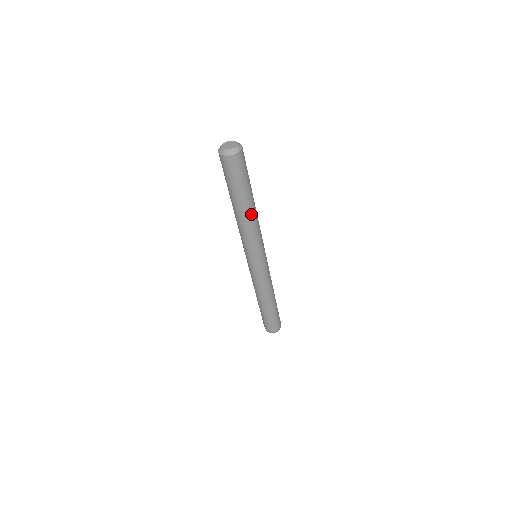
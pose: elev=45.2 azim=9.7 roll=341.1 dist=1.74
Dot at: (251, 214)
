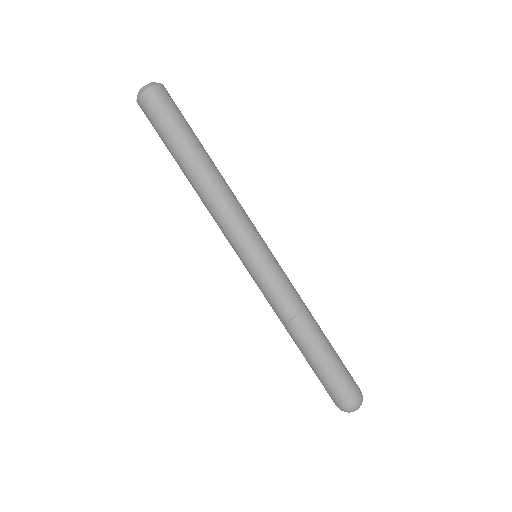
Dot at: (207, 175)
